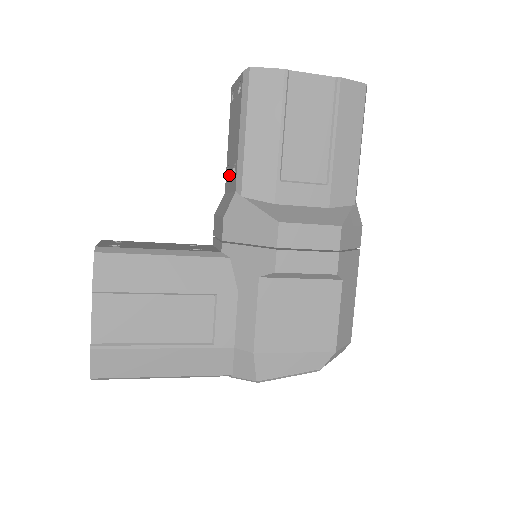
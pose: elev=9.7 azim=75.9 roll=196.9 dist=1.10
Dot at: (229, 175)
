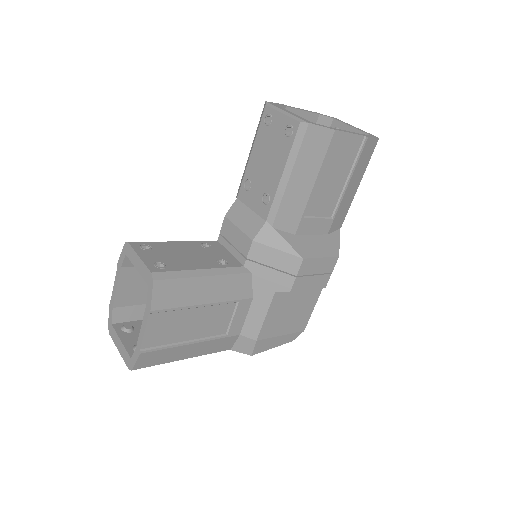
Dot at: (251, 192)
